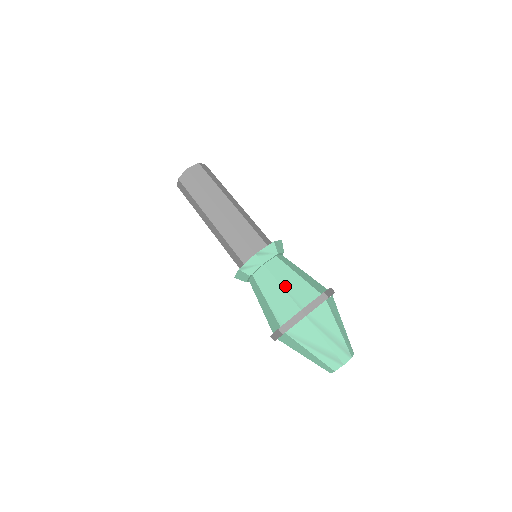
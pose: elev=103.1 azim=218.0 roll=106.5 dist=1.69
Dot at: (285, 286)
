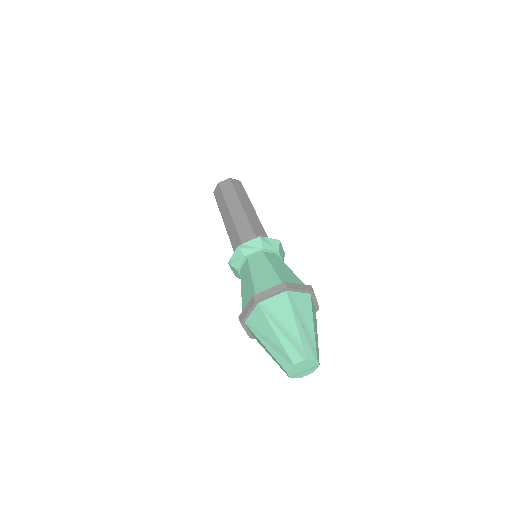
Dot at: (254, 276)
